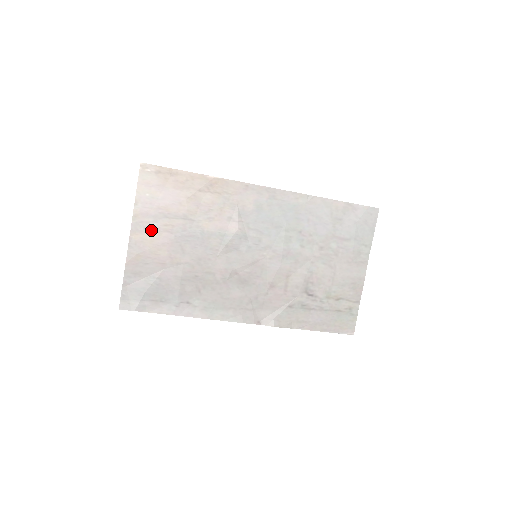
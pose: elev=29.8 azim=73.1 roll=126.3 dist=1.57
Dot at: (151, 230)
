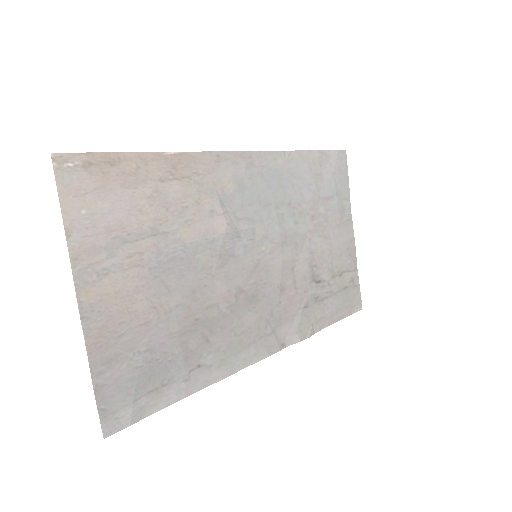
Dot at: (109, 274)
